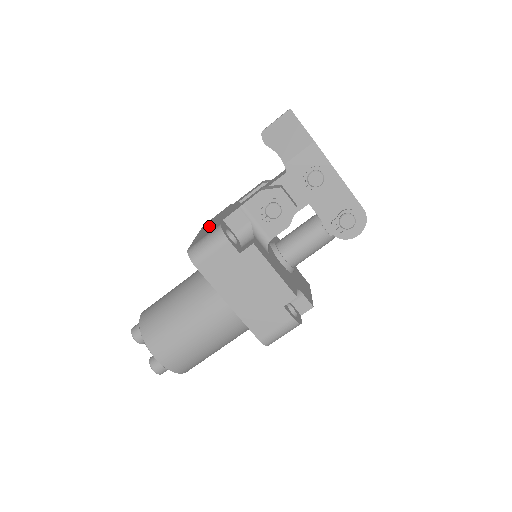
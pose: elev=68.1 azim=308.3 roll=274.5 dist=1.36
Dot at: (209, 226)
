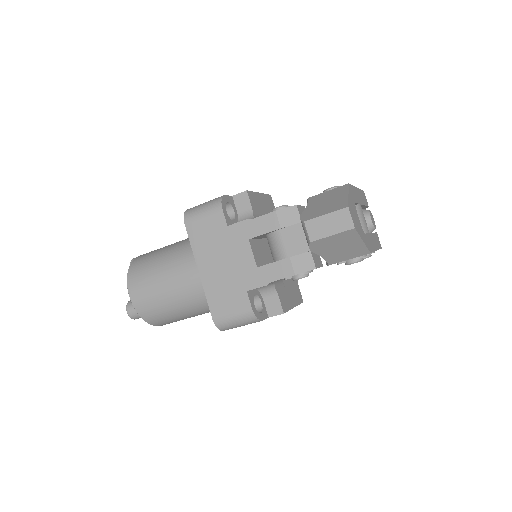
Dot at: (217, 269)
